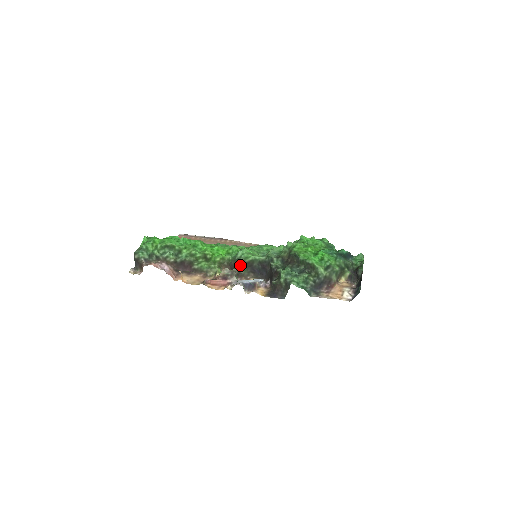
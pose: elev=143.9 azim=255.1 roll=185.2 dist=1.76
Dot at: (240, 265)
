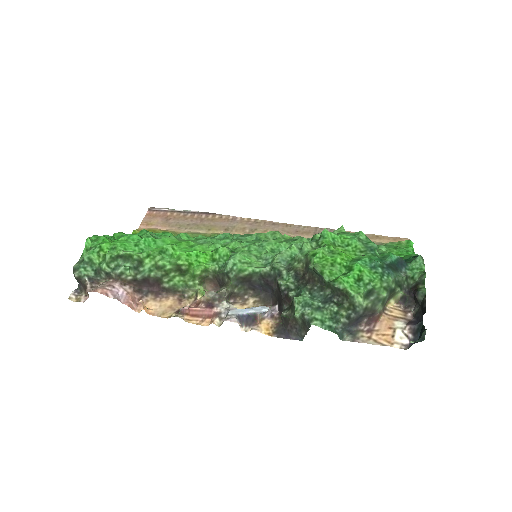
Dot at: (232, 282)
